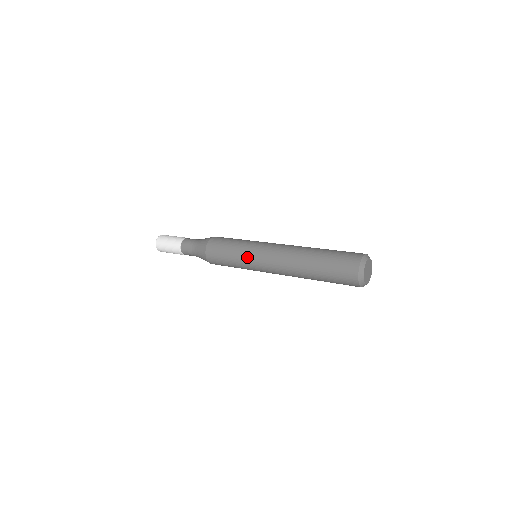
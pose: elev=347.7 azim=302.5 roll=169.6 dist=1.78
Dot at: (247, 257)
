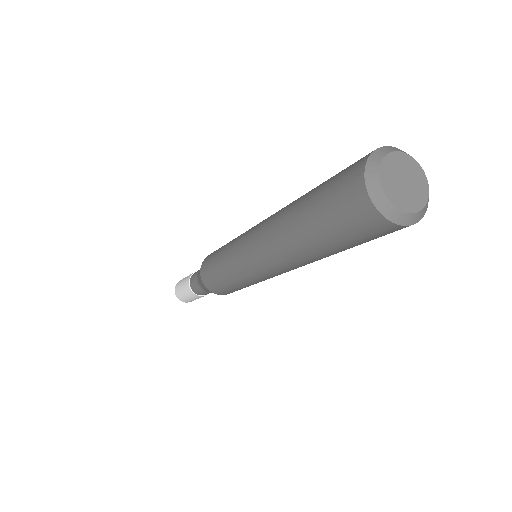
Dot at: (233, 244)
